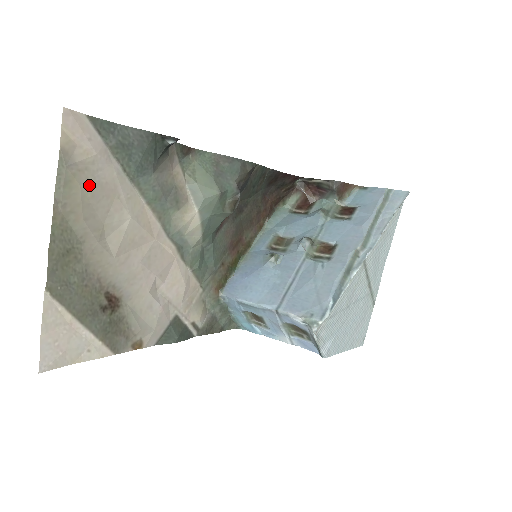
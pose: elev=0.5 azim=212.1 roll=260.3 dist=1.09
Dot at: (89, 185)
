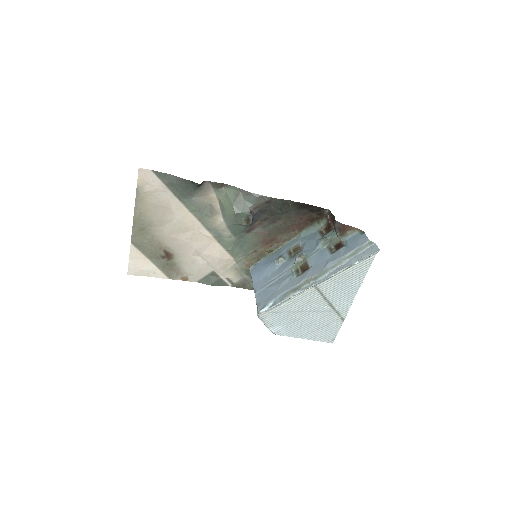
Dot at: (153, 202)
